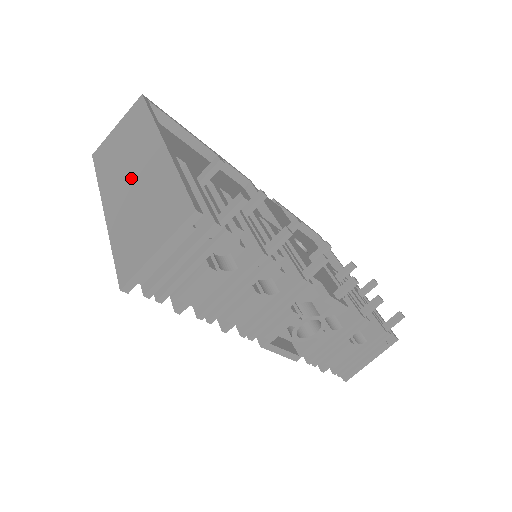
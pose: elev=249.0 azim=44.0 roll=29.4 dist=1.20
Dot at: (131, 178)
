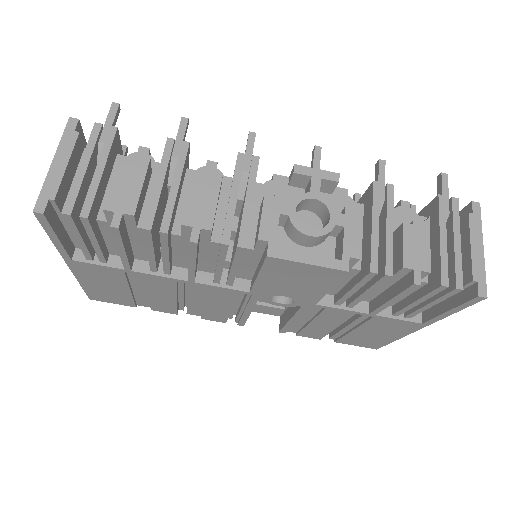
Dot at: occluded
